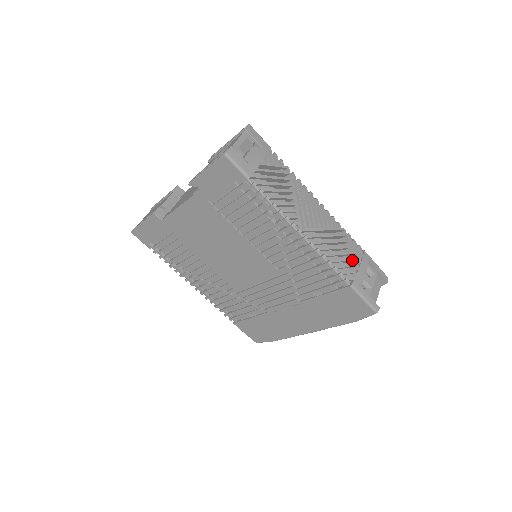
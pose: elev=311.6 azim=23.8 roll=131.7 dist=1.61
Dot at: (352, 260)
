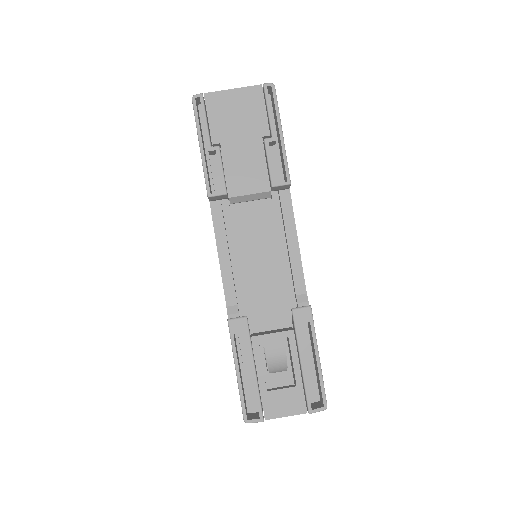
Dot at: occluded
